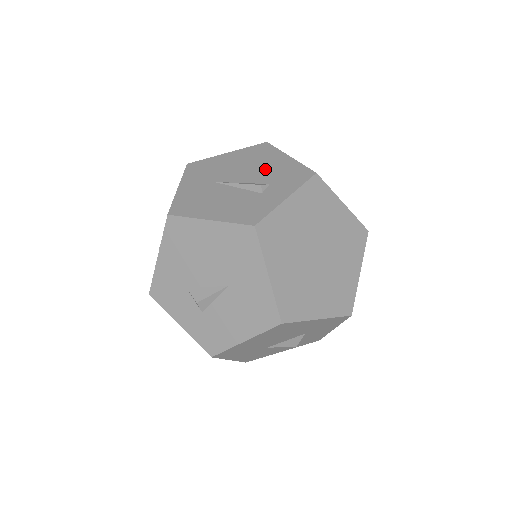
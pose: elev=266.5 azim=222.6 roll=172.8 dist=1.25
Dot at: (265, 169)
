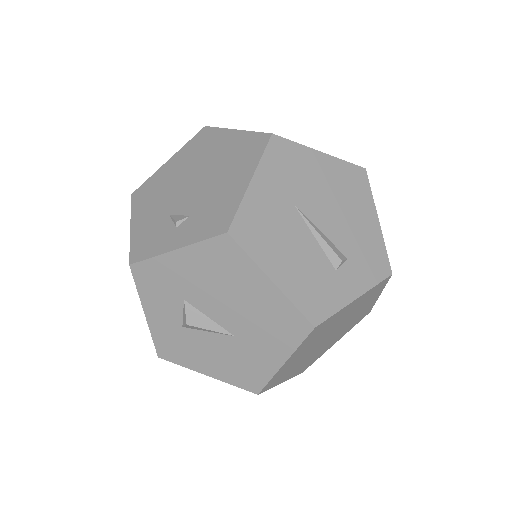
Dot at: (351, 225)
